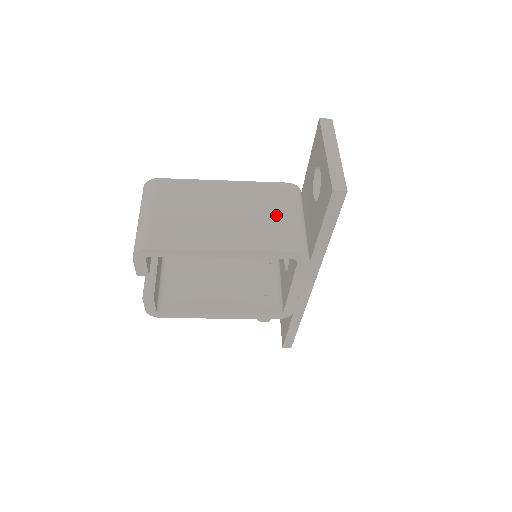
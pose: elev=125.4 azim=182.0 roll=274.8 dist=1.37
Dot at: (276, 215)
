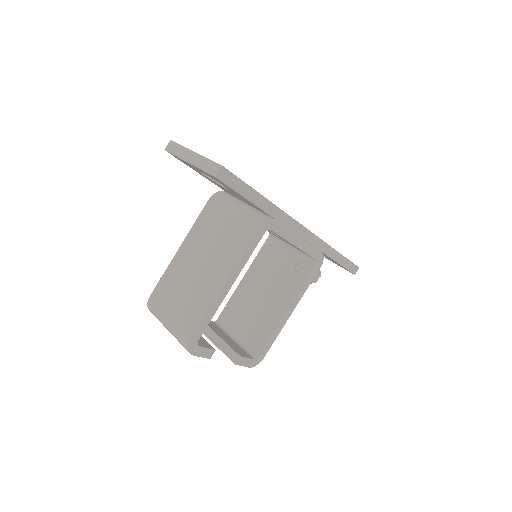
Dot at: (225, 224)
